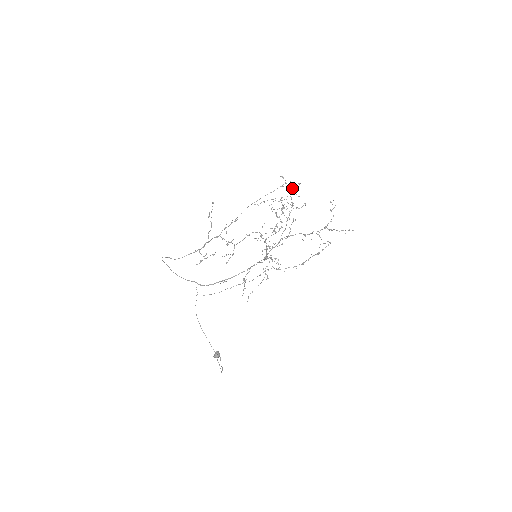
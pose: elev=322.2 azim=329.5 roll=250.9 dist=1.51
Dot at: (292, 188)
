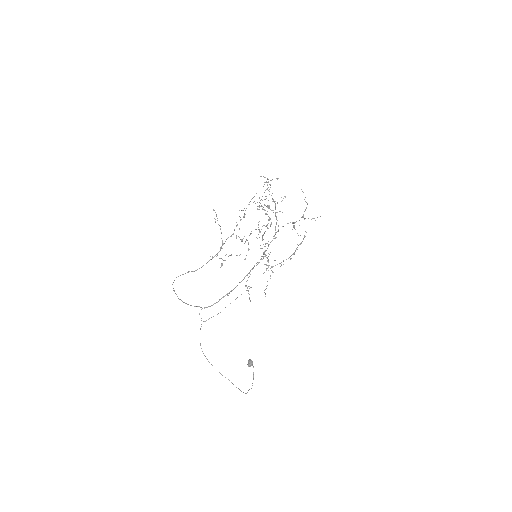
Dot at: (268, 187)
